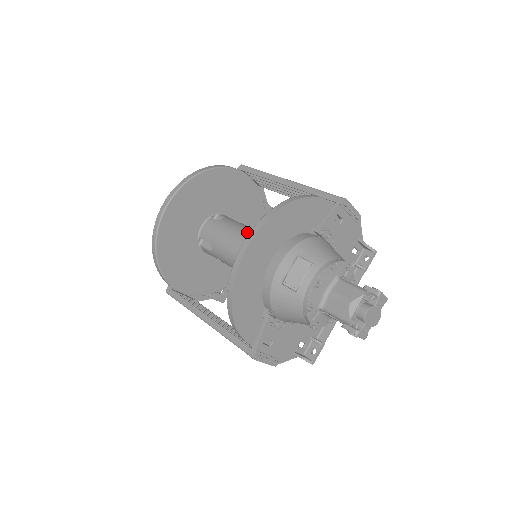
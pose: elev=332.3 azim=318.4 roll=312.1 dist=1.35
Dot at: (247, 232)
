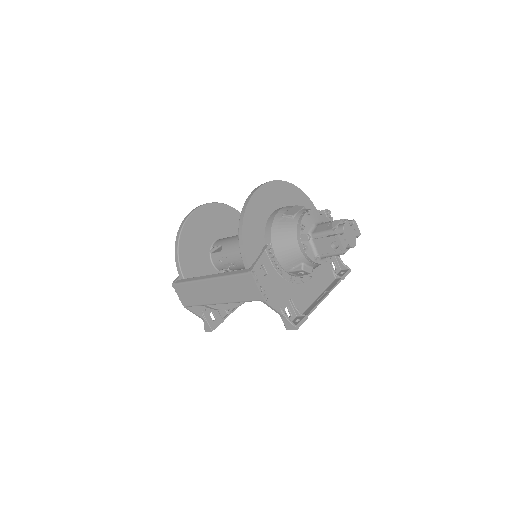
Dot at: occluded
